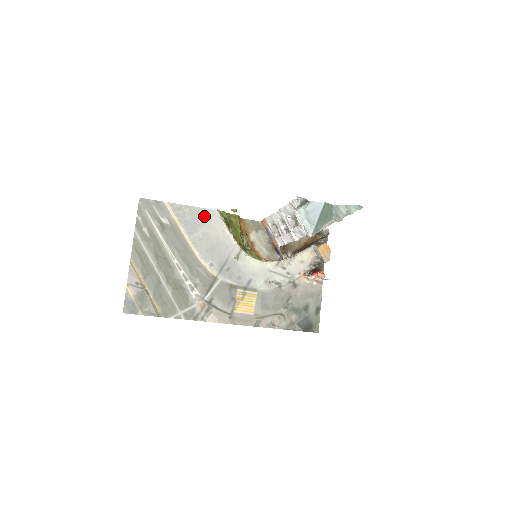
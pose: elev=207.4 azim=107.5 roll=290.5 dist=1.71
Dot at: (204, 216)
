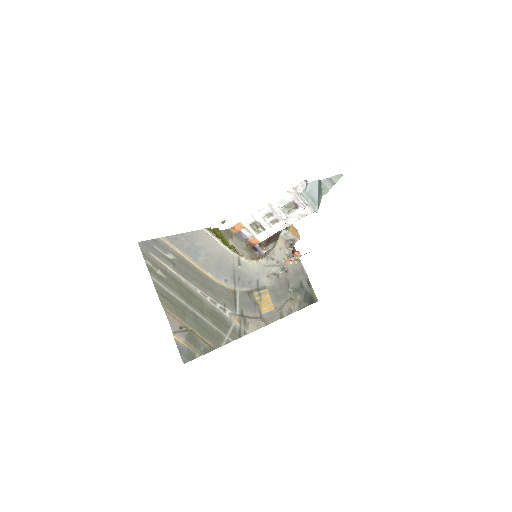
Dot at: (198, 238)
